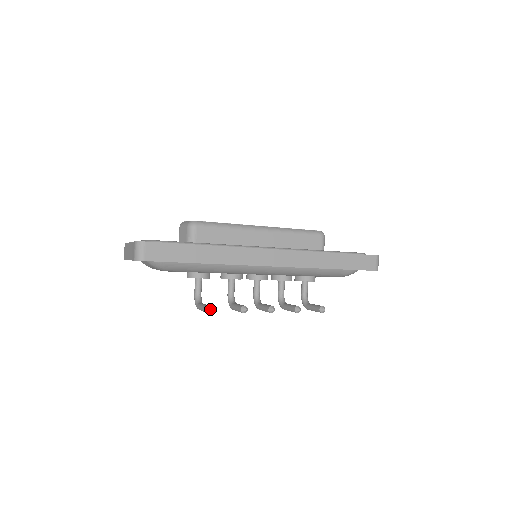
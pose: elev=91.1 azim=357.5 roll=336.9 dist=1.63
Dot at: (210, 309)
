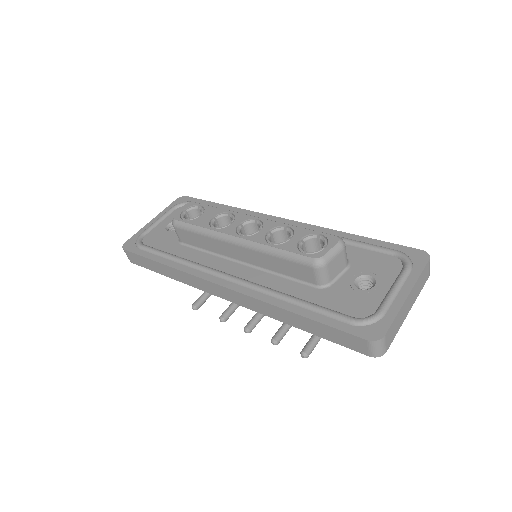
Dot at: (194, 309)
